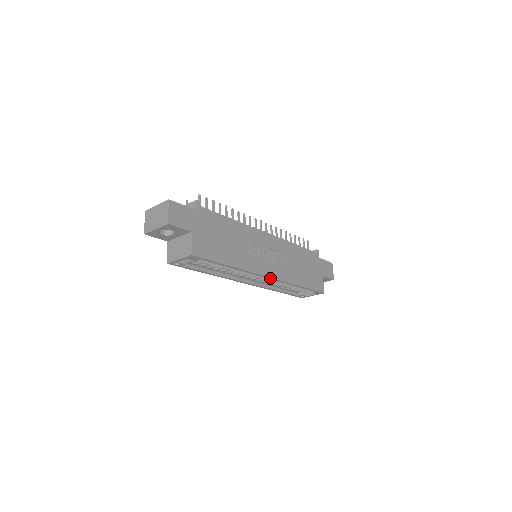
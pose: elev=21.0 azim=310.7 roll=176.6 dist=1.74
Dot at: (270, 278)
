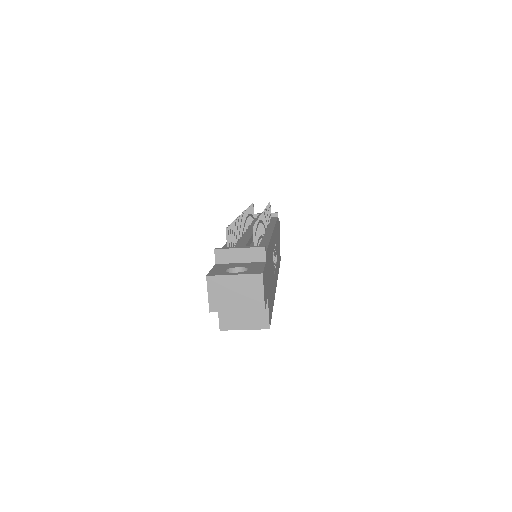
Dot at: occluded
